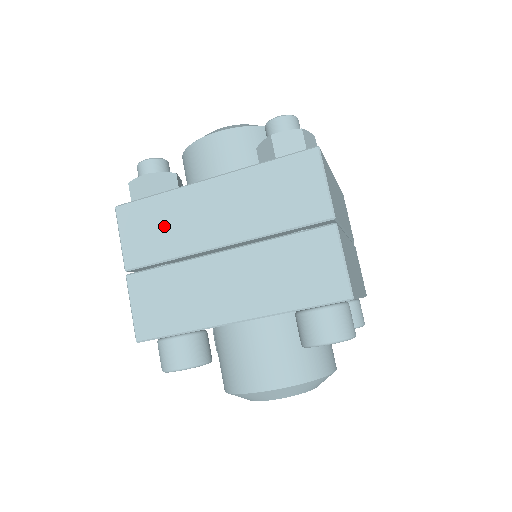
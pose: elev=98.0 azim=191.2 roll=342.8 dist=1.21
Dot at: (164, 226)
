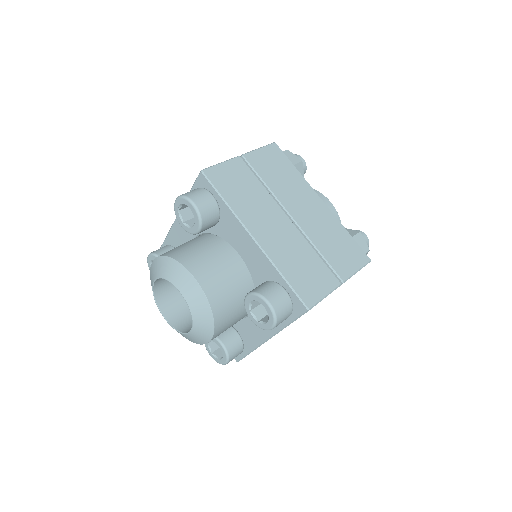
Dot at: (282, 176)
